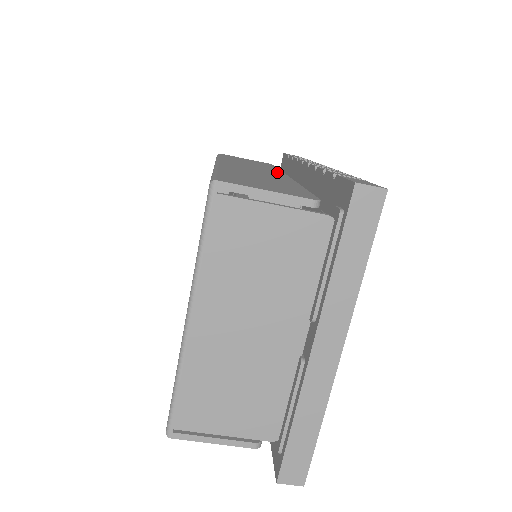
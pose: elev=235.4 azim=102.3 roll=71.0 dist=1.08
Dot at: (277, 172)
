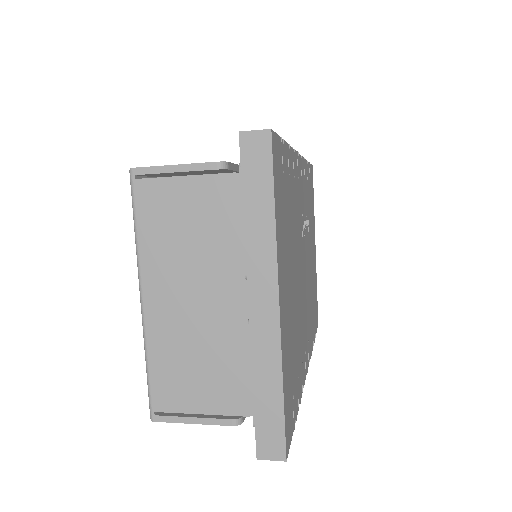
Dot at: occluded
